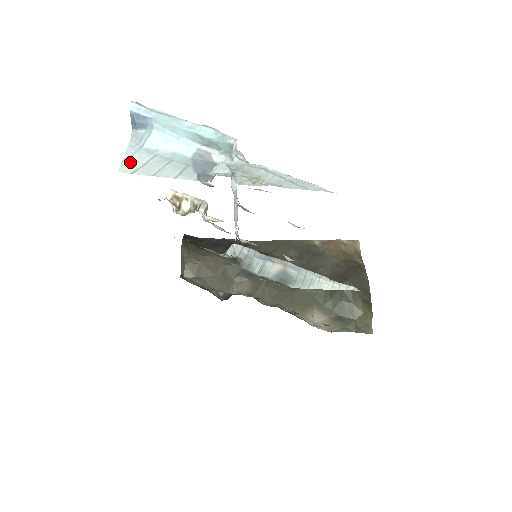
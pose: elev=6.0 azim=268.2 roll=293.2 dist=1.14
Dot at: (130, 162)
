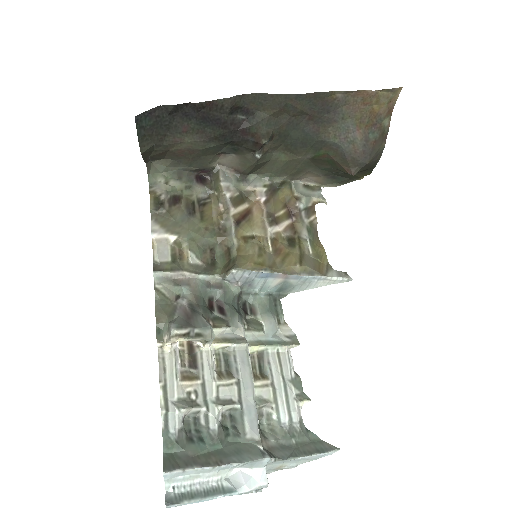
Dot at: occluded
